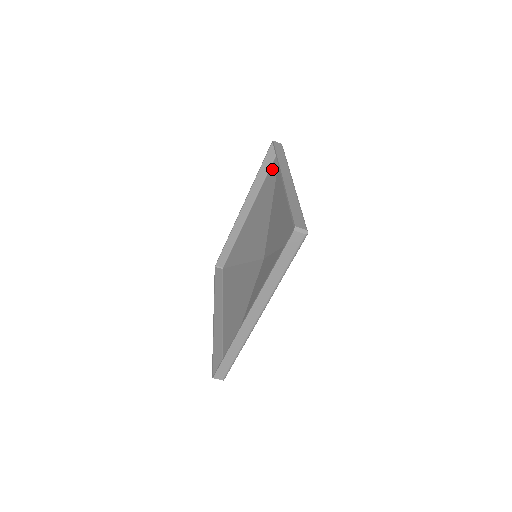
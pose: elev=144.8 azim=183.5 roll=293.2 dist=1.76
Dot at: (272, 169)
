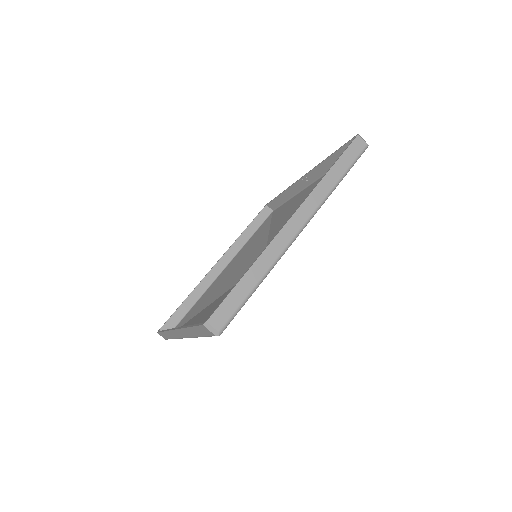
Dot at: occluded
